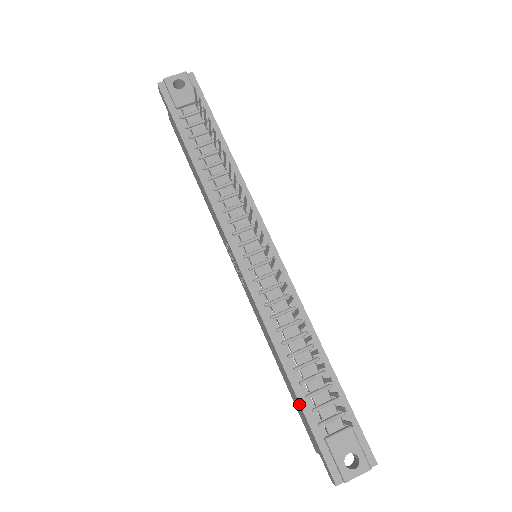
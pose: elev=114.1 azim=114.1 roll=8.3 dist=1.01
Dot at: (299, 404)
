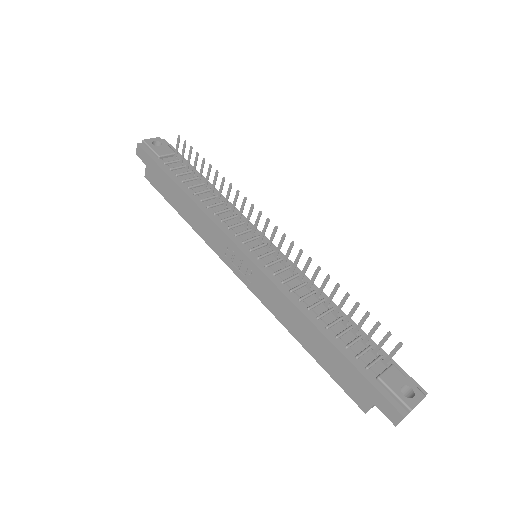
Dot at: (341, 356)
